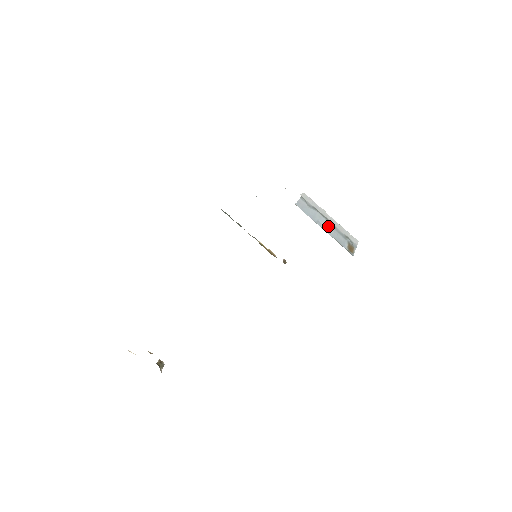
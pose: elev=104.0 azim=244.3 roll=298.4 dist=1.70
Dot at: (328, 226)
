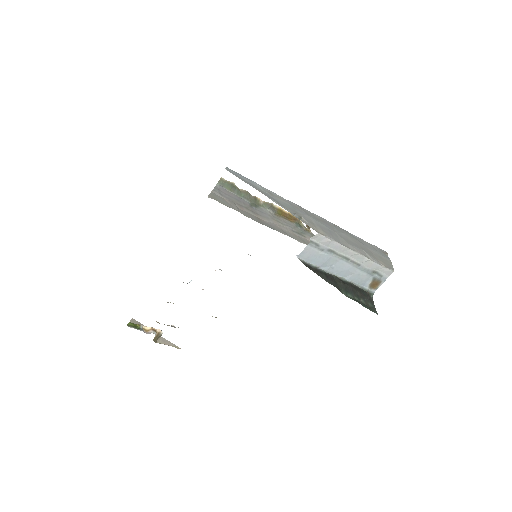
Dot at: (345, 269)
